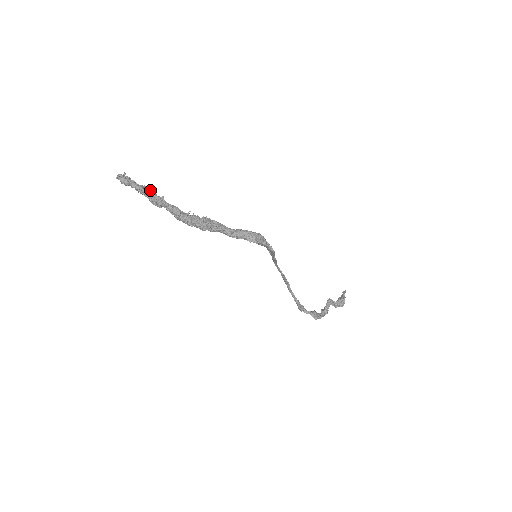
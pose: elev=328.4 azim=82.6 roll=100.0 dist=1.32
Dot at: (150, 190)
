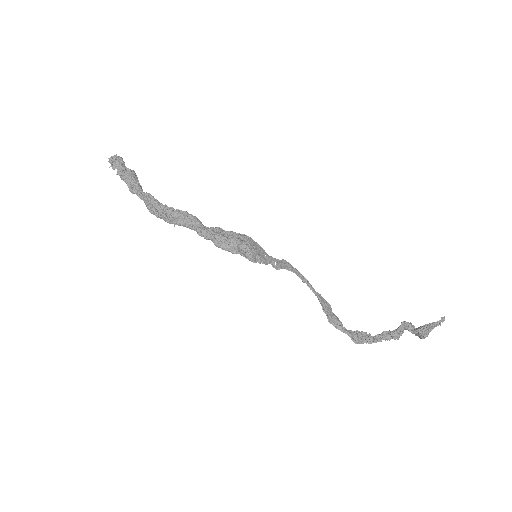
Dot at: (128, 176)
